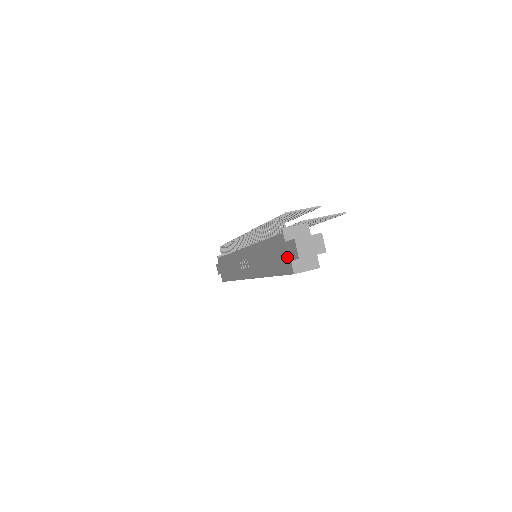
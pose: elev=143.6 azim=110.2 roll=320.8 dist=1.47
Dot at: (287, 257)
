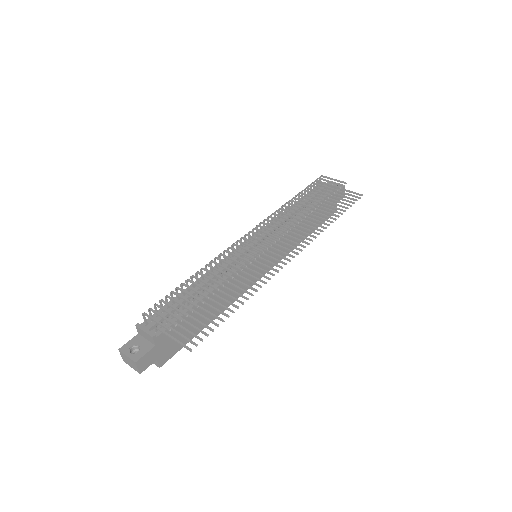
Dot at: occluded
